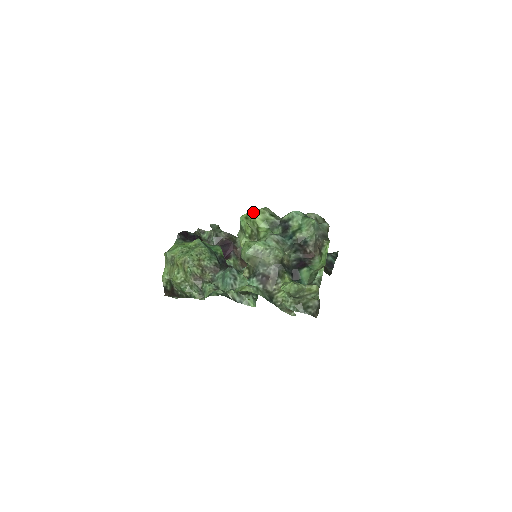
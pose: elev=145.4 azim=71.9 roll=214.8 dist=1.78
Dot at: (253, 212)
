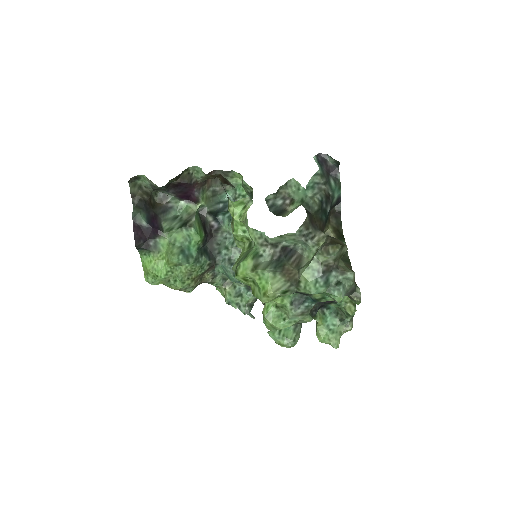
Dot at: (252, 278)
